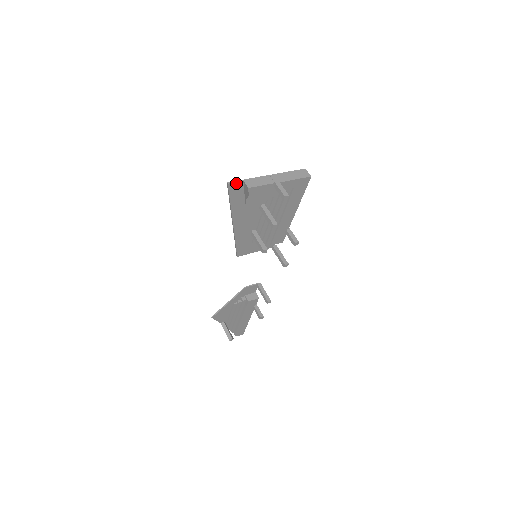
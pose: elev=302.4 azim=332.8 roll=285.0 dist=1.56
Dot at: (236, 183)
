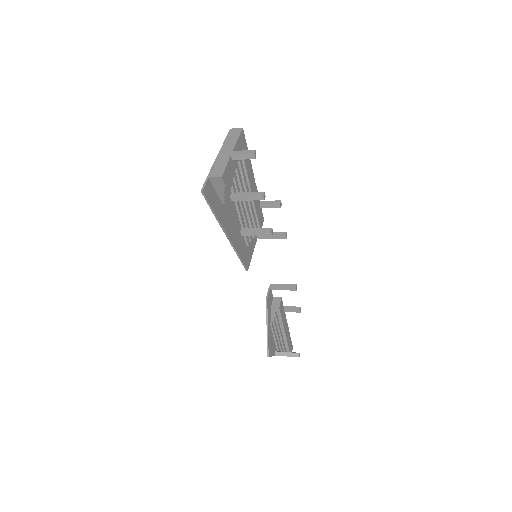
Dot at: (205, 185)
